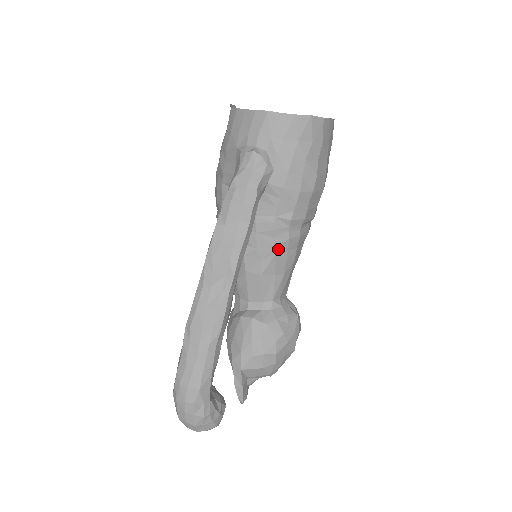
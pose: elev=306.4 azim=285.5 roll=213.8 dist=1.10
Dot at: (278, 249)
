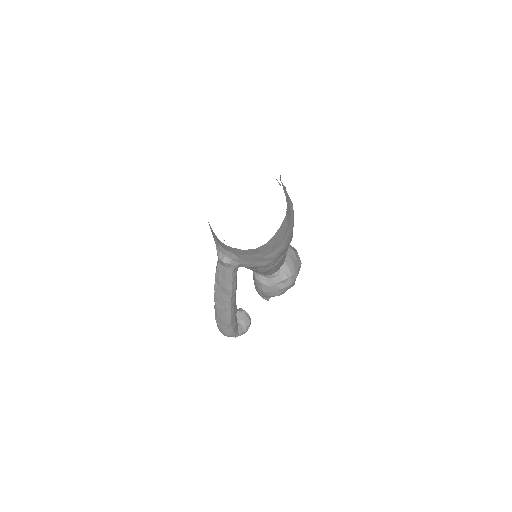
Dot at: (263, 271)
